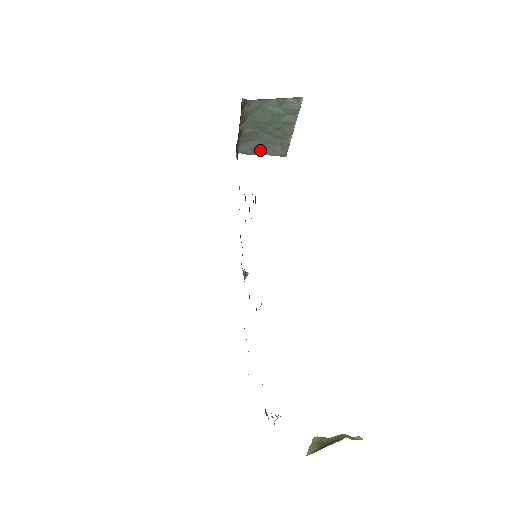
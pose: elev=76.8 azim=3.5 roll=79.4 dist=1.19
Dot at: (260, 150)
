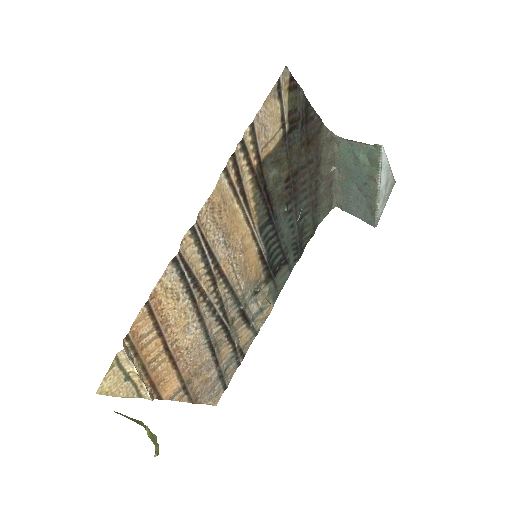
Dot at: (354, 209)
